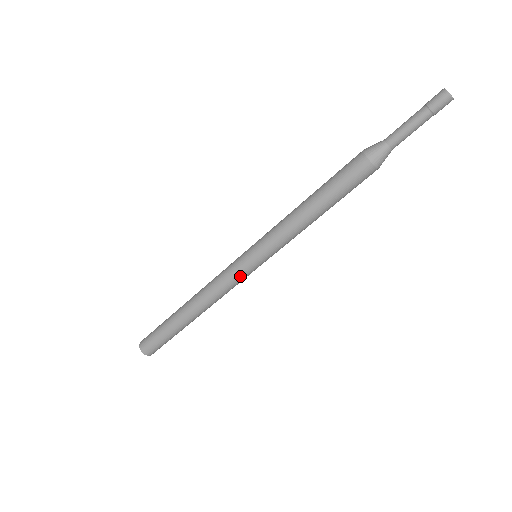
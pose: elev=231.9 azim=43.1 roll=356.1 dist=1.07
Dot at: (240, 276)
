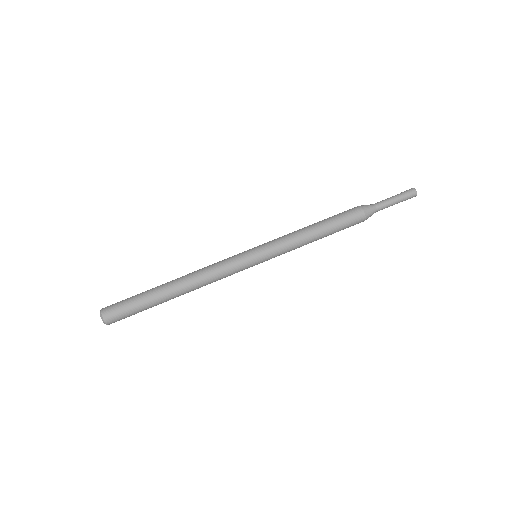
Dot at: (238, 262)
